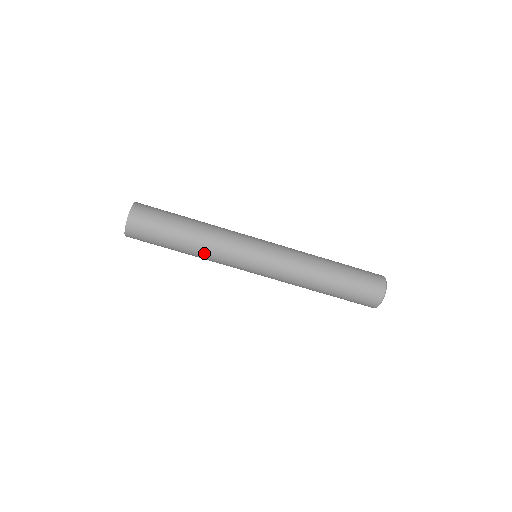
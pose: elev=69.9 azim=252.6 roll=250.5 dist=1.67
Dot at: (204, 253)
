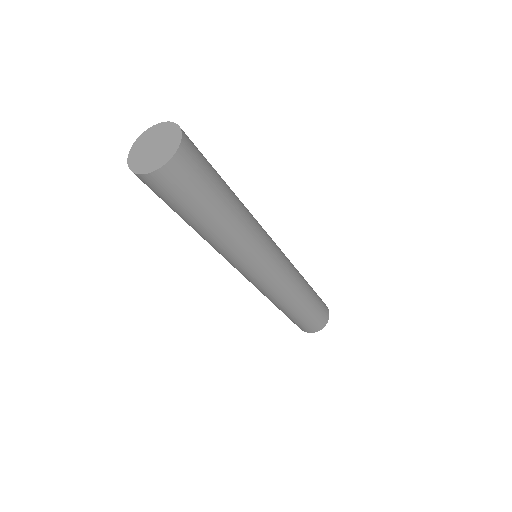
Dot at: (238, 236)
